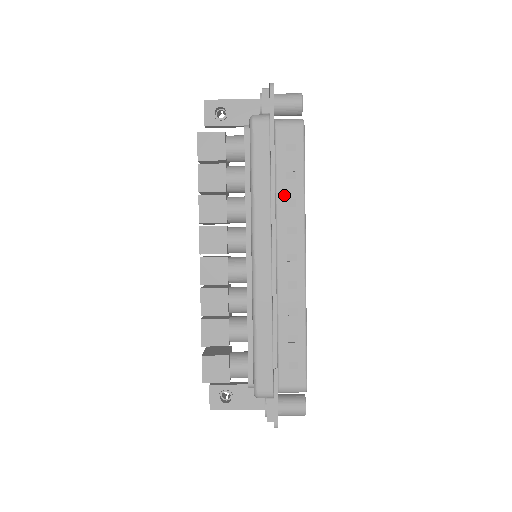
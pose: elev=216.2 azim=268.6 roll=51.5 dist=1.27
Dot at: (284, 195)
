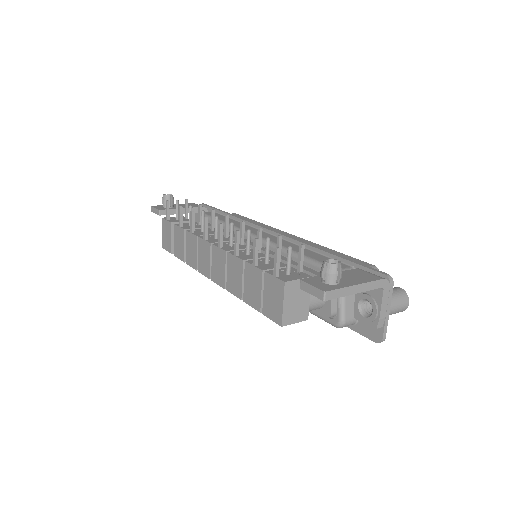
Dot at: occluded
